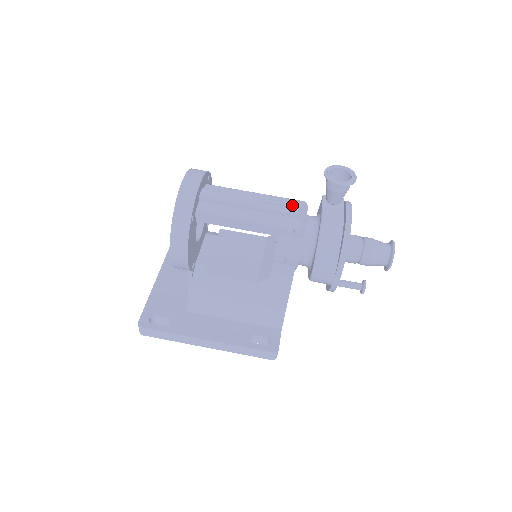
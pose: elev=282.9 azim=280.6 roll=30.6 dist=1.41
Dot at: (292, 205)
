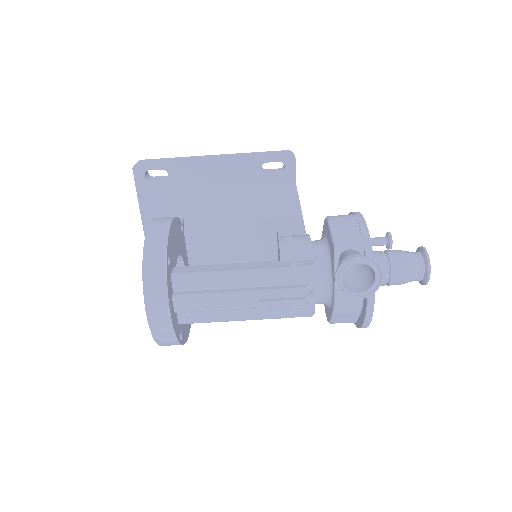
Dot at: (294, 295)
